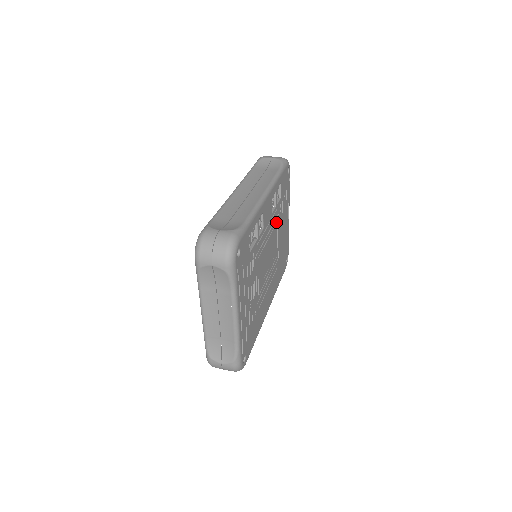
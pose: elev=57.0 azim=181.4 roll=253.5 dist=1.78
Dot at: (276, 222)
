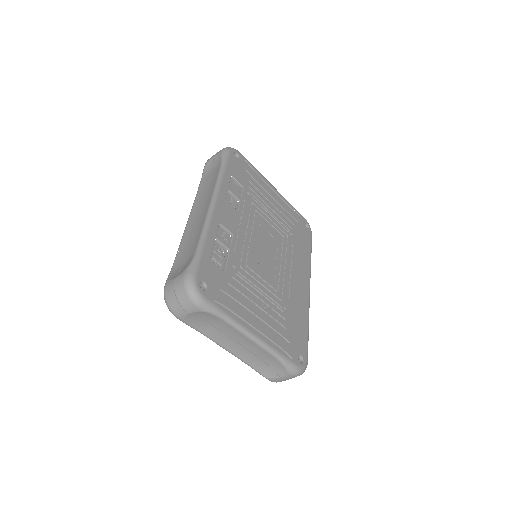
Dot at: (255, 211)
